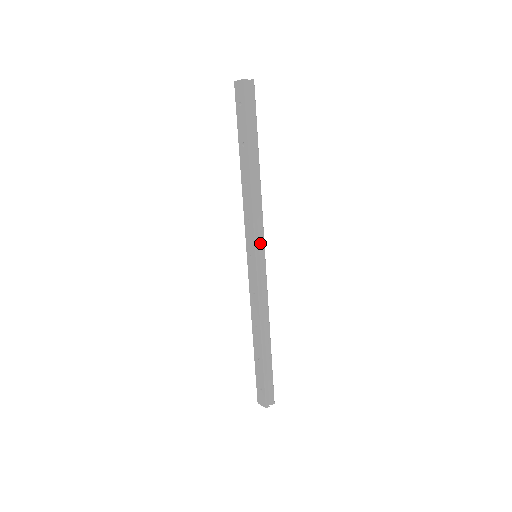
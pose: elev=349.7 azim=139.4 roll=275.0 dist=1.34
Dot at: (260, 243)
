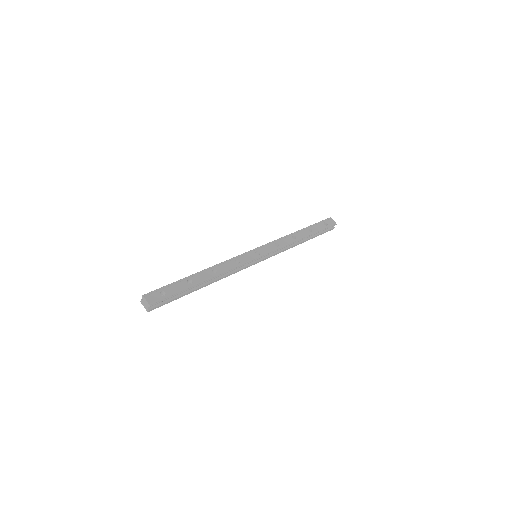
Dot at: (252, 262)
